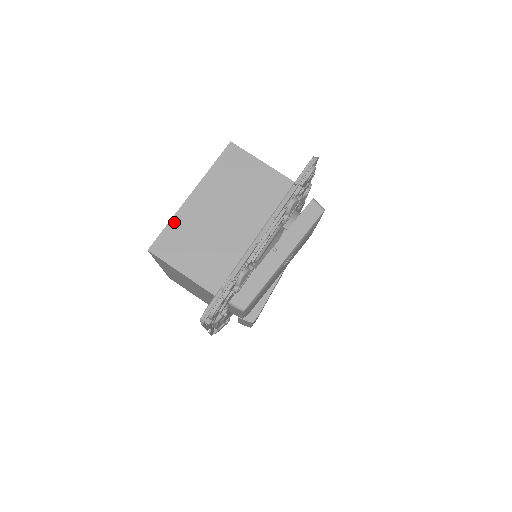
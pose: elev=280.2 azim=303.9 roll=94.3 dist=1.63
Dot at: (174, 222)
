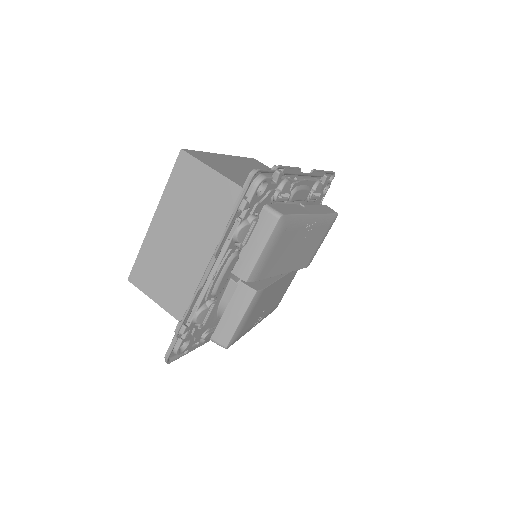
Dot at: (208, 154)
